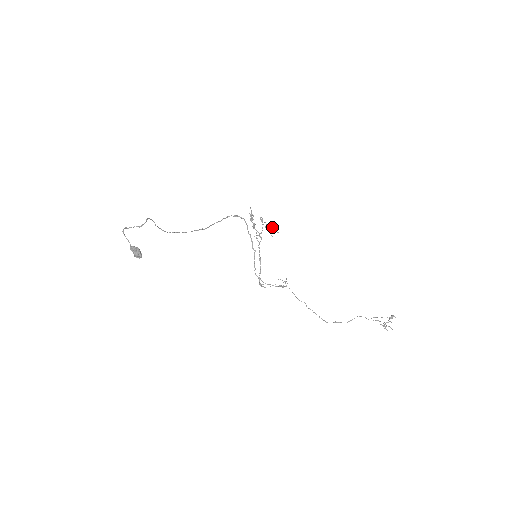
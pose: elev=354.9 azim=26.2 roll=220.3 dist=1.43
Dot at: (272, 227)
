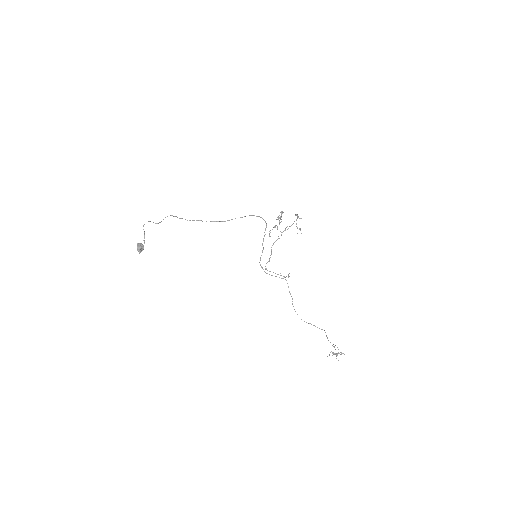
Dot at: (300, 228)
